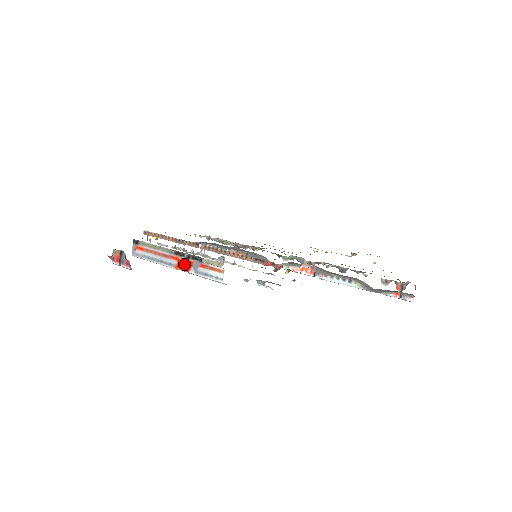
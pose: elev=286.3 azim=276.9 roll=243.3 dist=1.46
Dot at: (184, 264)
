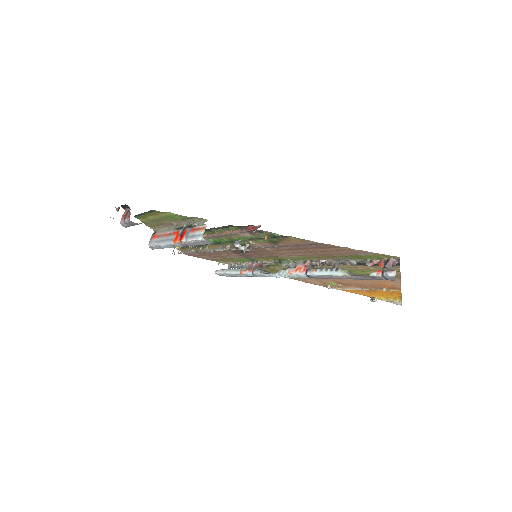
Dot at: (180, 235)
